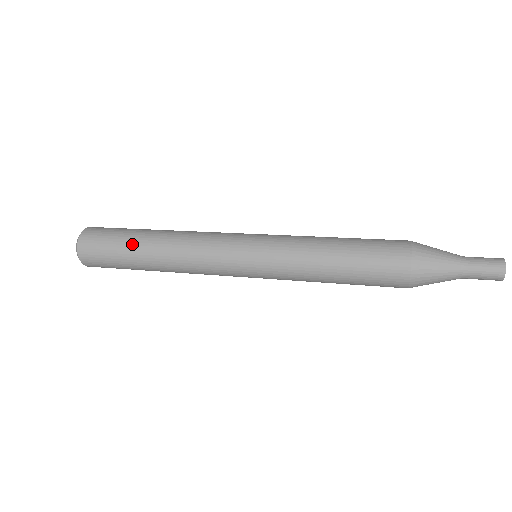
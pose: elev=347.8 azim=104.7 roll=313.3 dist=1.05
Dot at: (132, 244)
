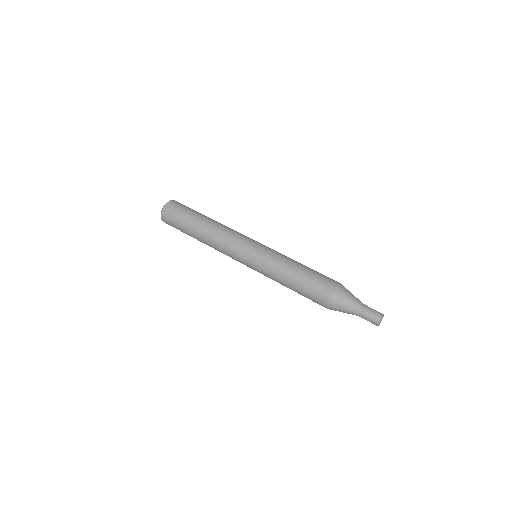
Dot at: (189, 230)
